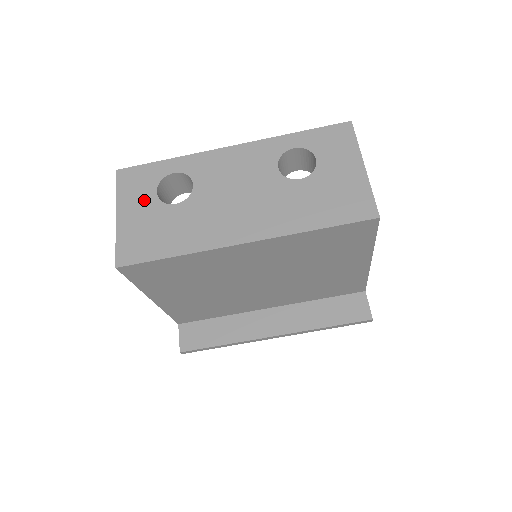
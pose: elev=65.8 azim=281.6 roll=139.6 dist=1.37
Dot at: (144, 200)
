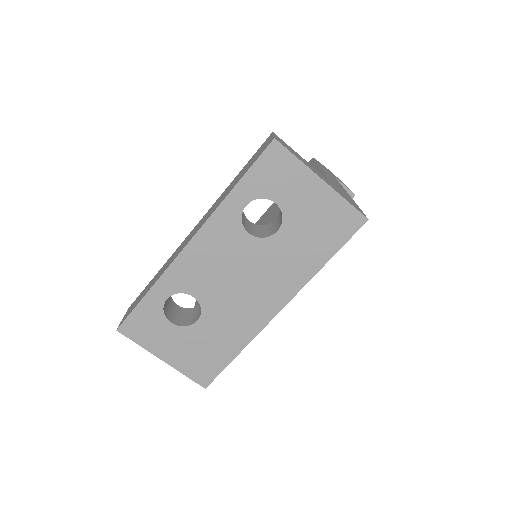
Dot at: (169, 335)
